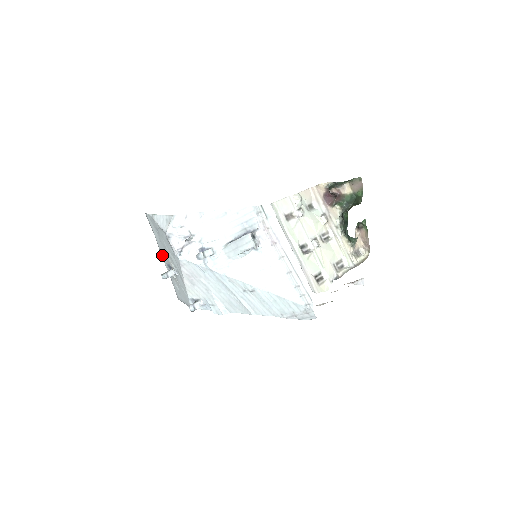
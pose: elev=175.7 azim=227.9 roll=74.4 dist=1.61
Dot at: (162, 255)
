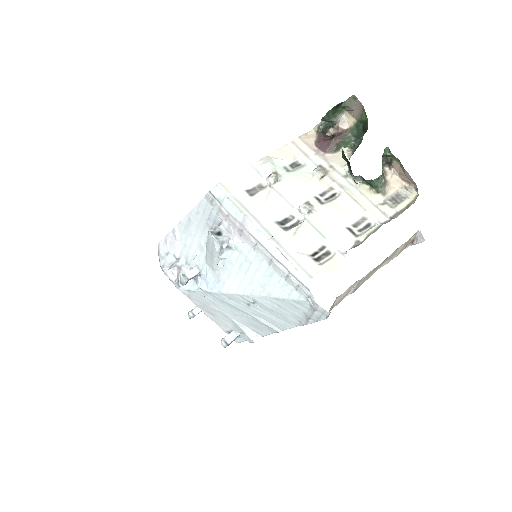
Dot at: occluded
